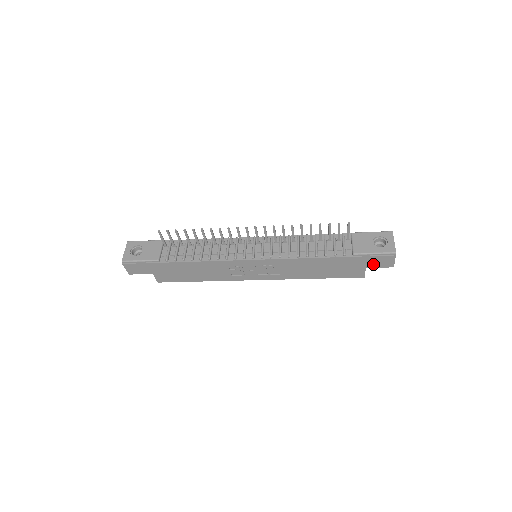
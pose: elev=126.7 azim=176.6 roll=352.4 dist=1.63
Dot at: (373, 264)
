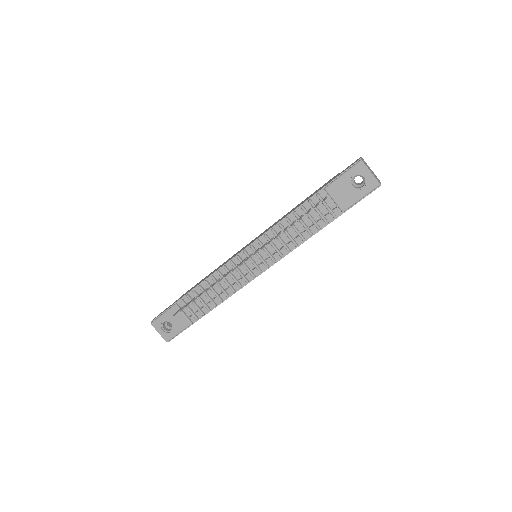
Dot at: occluded
